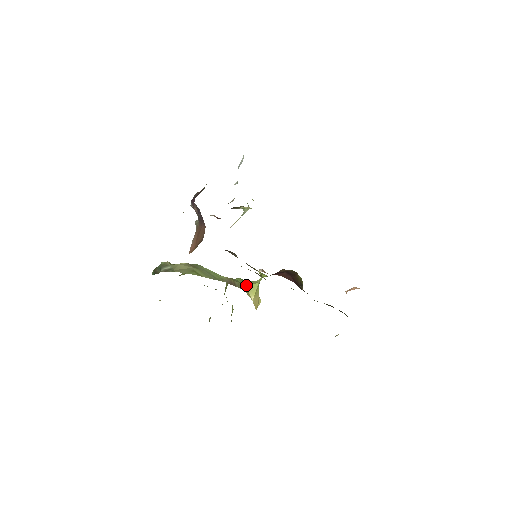
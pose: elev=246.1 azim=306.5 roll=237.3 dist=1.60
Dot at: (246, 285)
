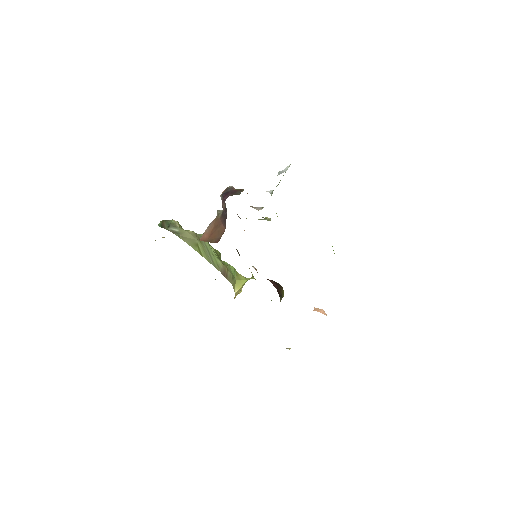
Dot at: (236, 278)
